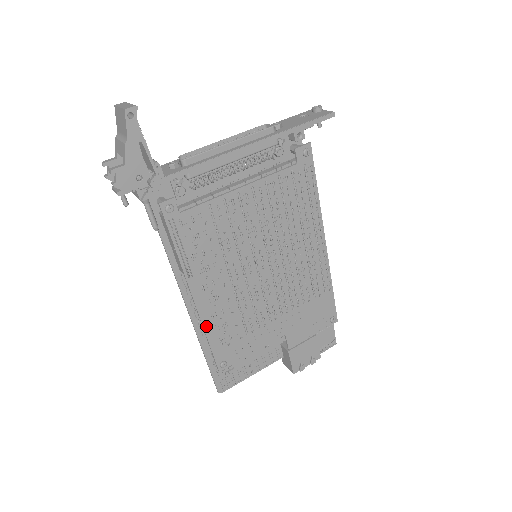
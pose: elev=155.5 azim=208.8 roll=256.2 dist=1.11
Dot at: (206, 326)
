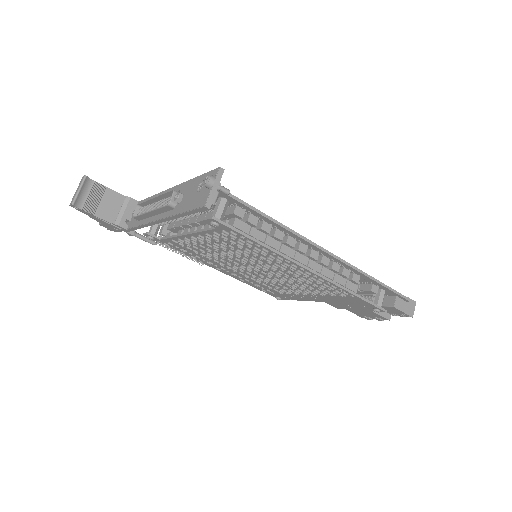
Dot at: occluded
